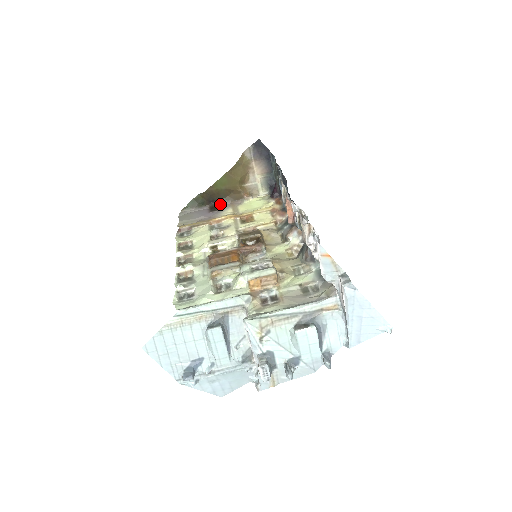
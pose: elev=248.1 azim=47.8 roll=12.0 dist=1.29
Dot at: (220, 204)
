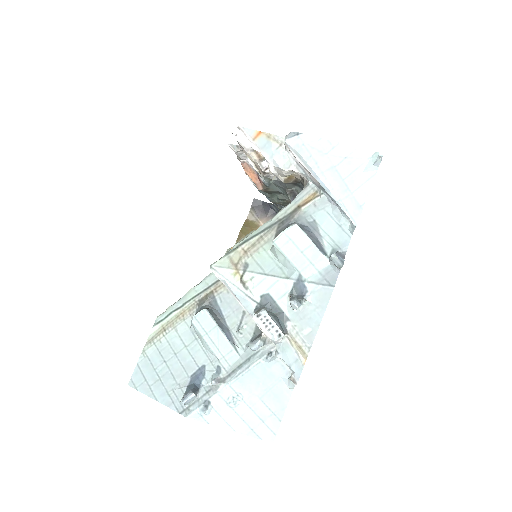
Dot at: occluded
